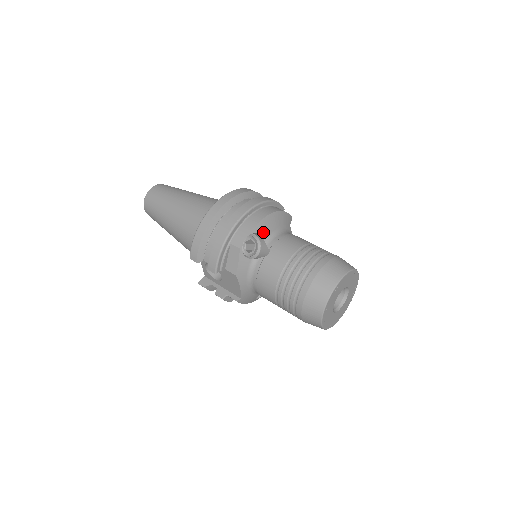
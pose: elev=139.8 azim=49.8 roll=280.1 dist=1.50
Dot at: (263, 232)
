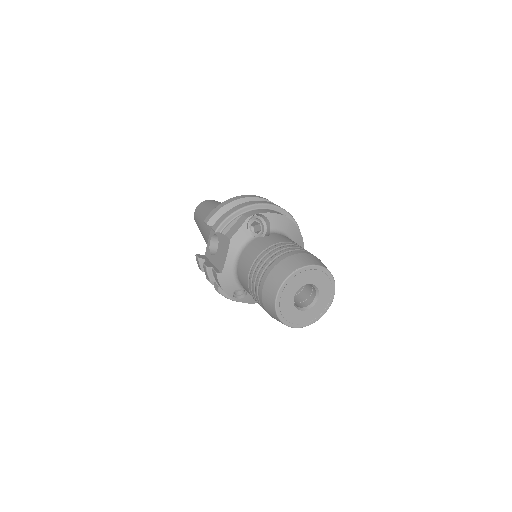
Dot at: (273, 223)
